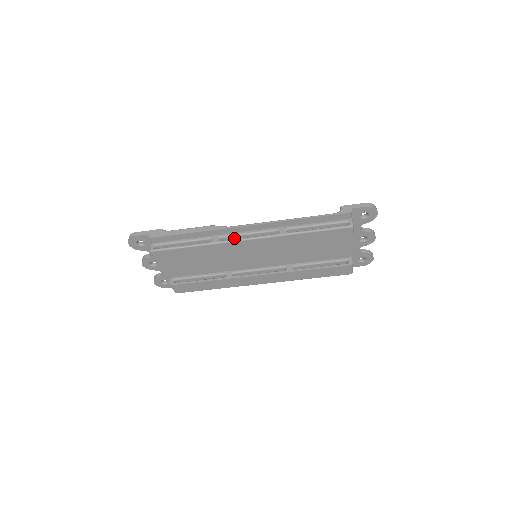
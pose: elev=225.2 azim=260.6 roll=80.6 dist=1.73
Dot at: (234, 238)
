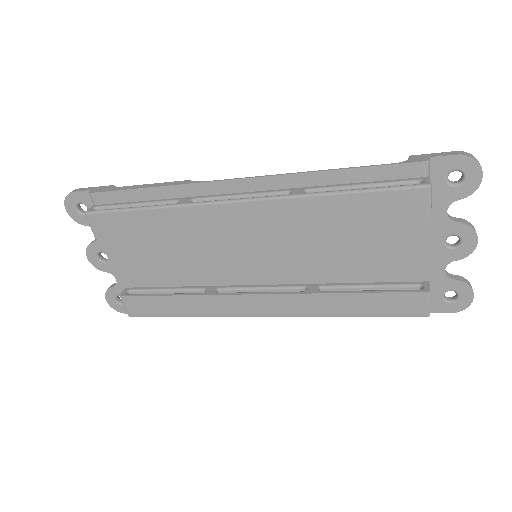
Dot at: occluded
